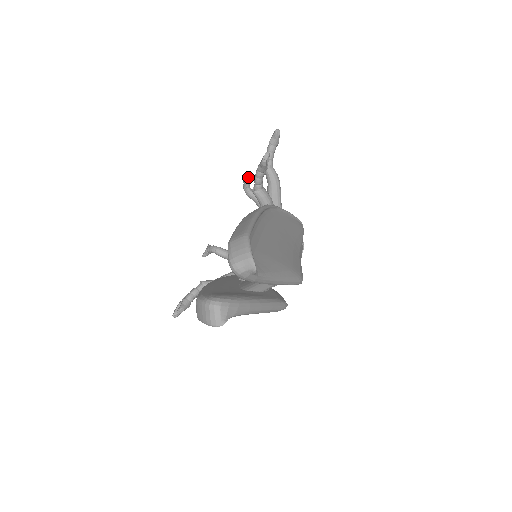
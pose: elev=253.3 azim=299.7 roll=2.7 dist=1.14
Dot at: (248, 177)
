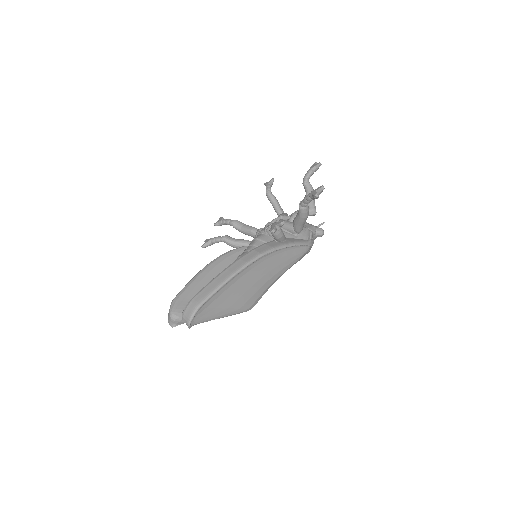
Dot at: (314, 168)
